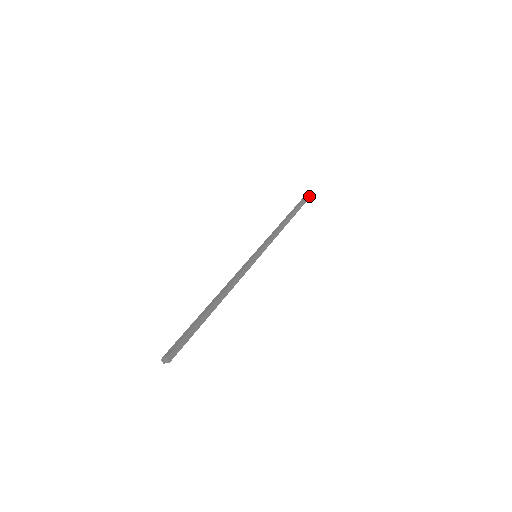
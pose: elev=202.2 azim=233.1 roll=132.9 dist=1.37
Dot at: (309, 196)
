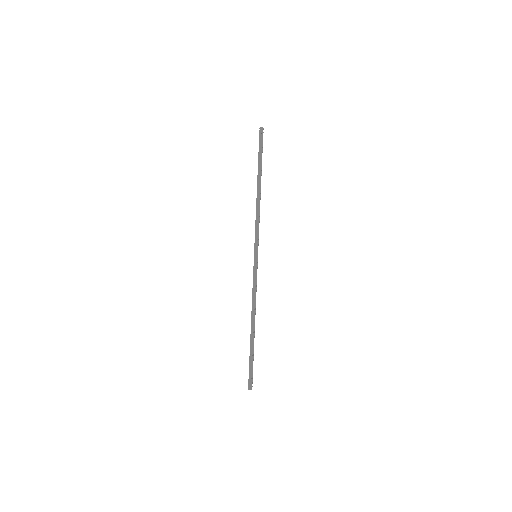
Dot at: (261, 127)
